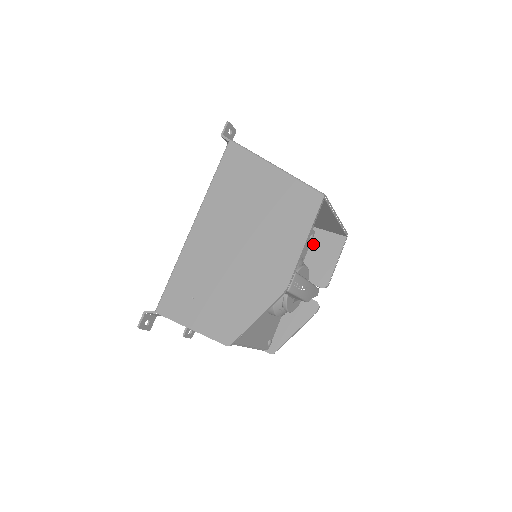
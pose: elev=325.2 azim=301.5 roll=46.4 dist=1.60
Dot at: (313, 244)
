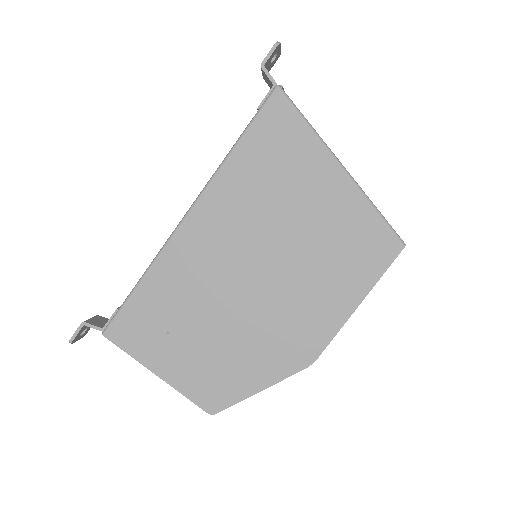
Dot at: occluded
